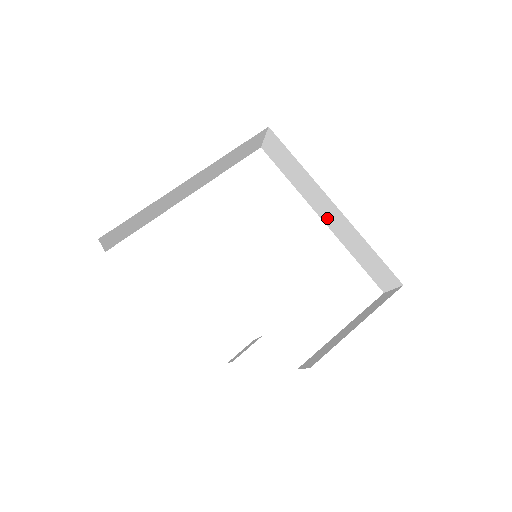
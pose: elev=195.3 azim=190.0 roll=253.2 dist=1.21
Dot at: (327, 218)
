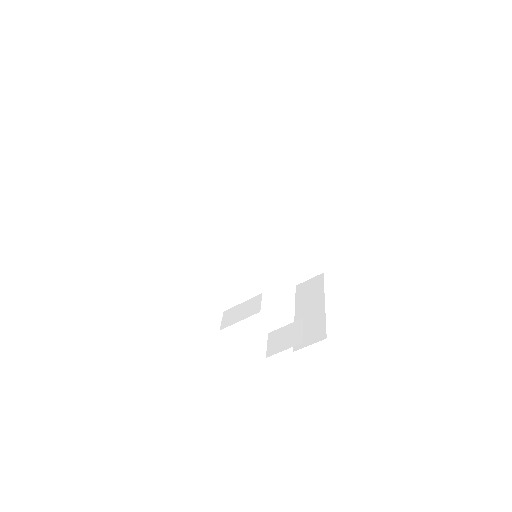
Dot at: (262, 227)
